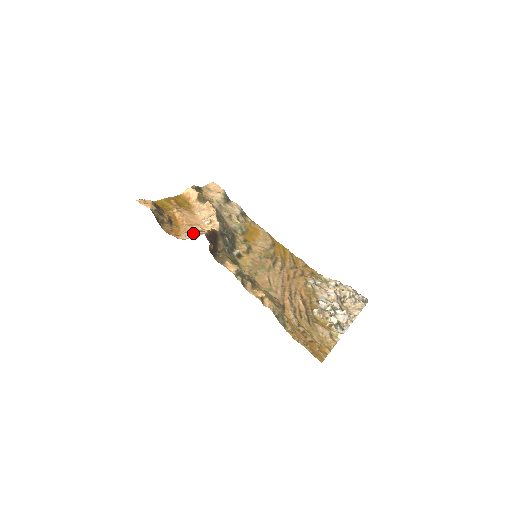
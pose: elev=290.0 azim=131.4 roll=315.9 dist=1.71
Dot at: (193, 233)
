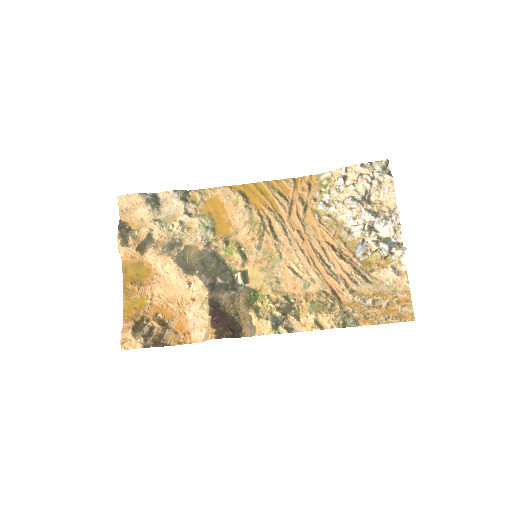
Dot at: (197, 326)
